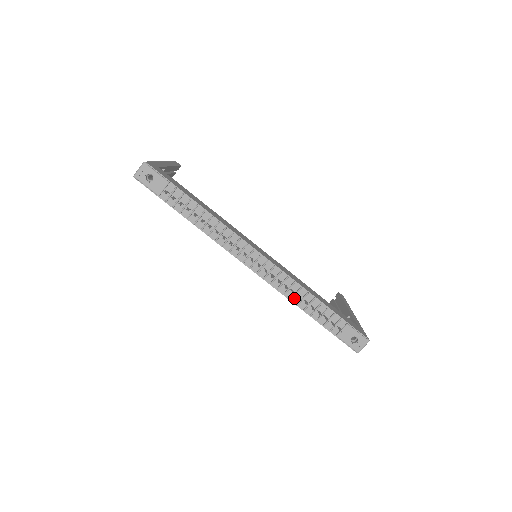
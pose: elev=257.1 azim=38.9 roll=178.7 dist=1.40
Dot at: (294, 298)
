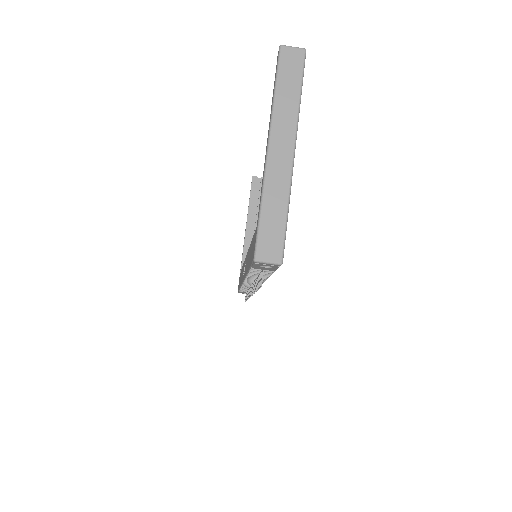
Dot at: occluded
